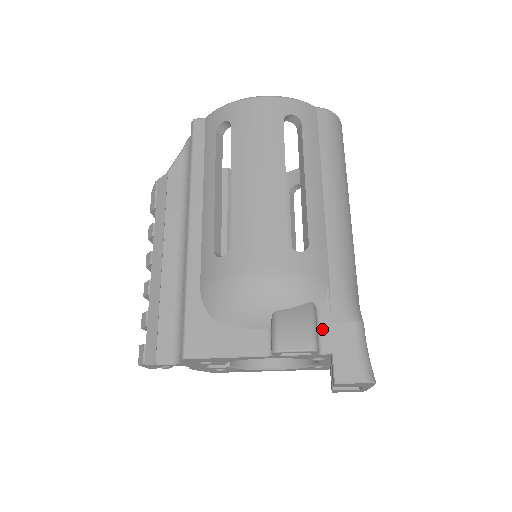
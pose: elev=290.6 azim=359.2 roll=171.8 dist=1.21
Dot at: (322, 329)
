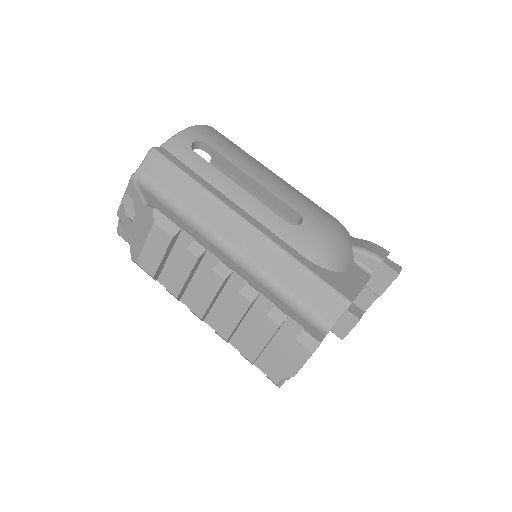
Dot at: occluded
